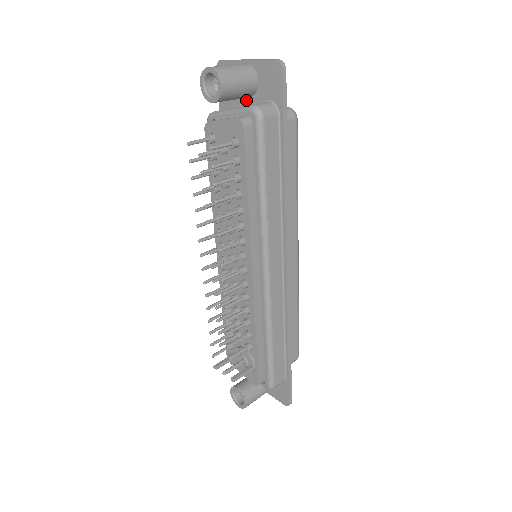
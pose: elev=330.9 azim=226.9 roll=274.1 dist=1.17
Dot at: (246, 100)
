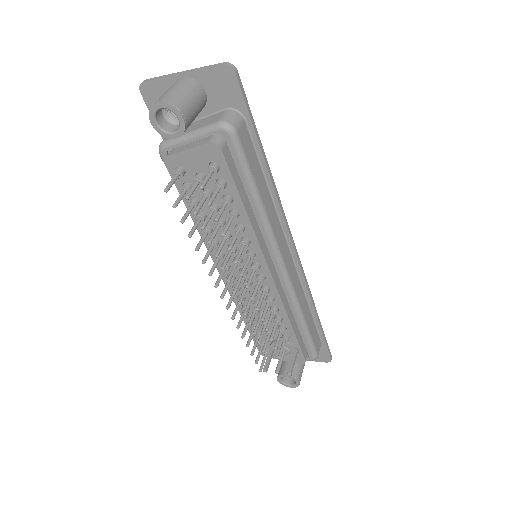
Dot at: occluded
